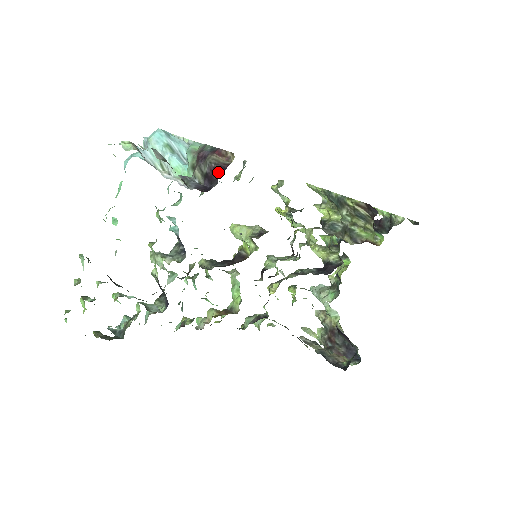
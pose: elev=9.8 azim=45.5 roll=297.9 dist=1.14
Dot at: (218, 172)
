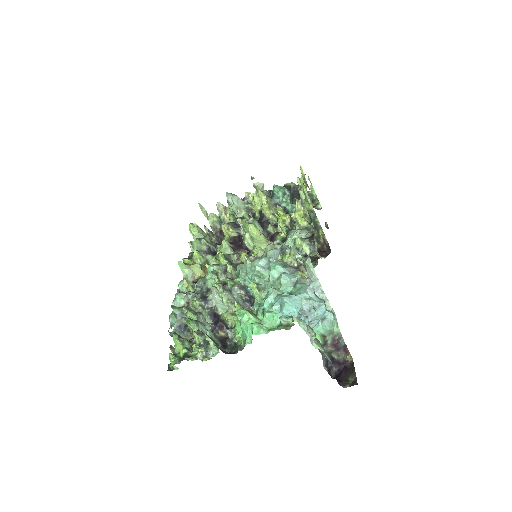
Dot at: (341, 365)
